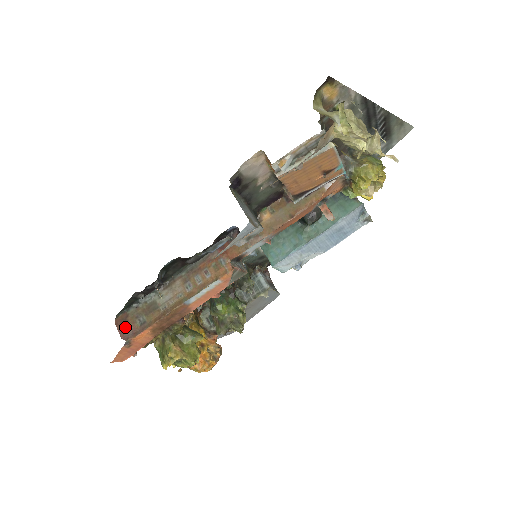
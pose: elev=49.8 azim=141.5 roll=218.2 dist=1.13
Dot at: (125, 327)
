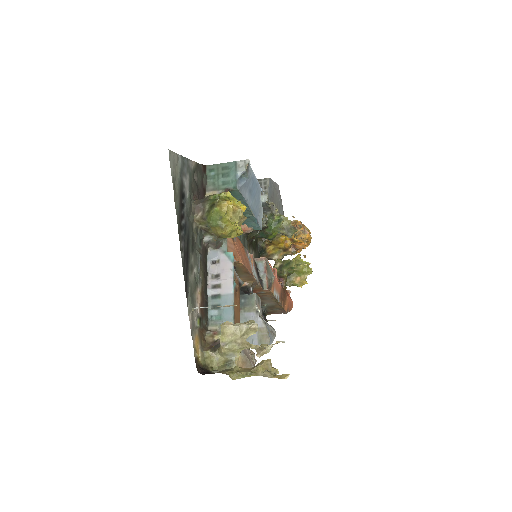
Dot at: (277, 313)
